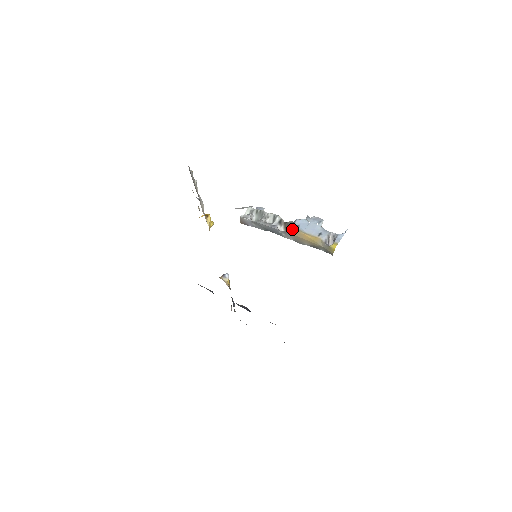
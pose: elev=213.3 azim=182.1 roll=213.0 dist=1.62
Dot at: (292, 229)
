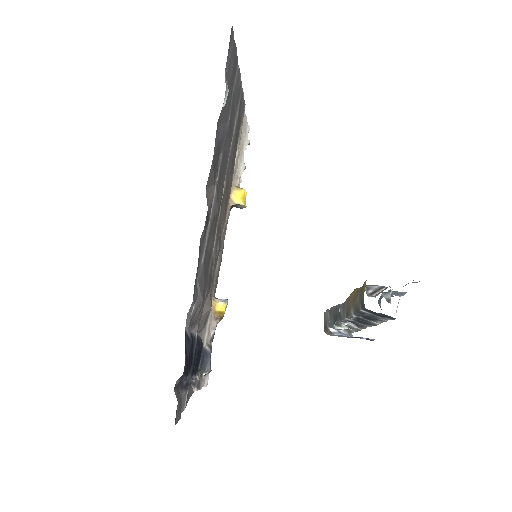
Dot at: occluded
